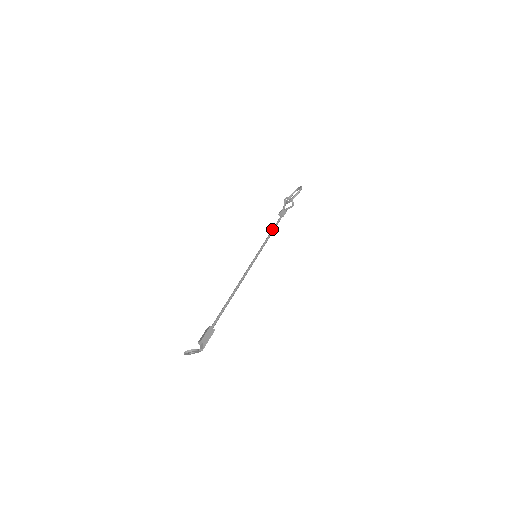
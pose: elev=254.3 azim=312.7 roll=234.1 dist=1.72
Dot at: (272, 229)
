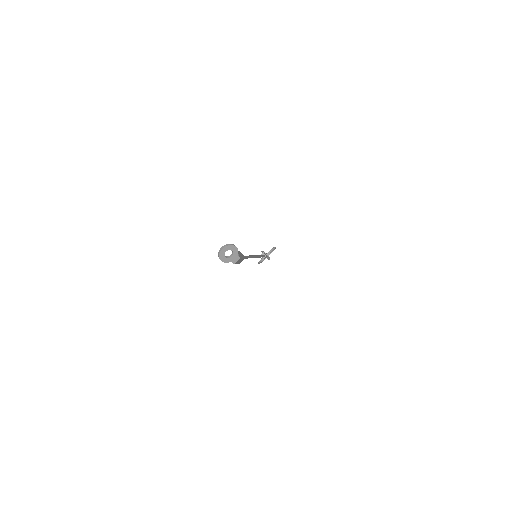
Dot at: occluded
